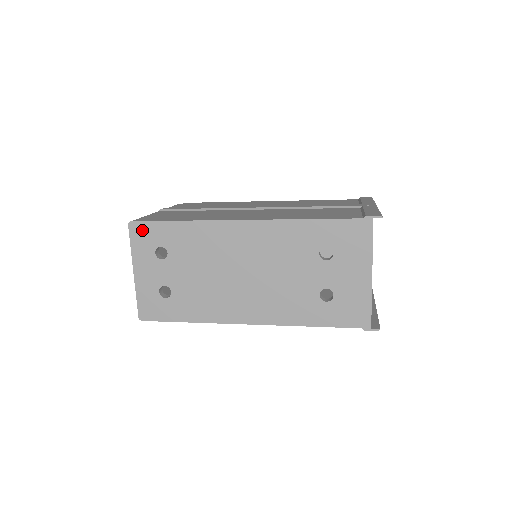
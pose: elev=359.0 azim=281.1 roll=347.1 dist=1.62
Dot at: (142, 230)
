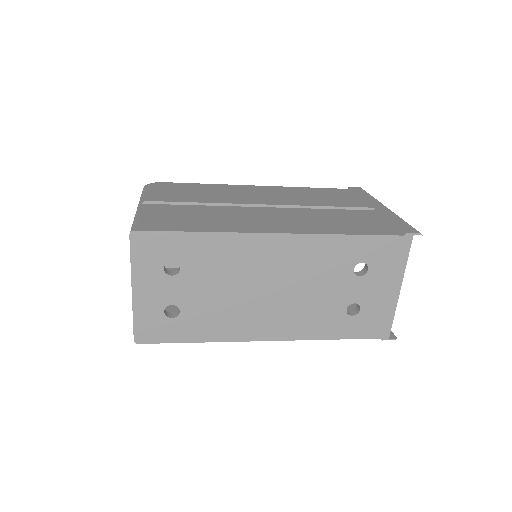
Dot at: (148, 241)
